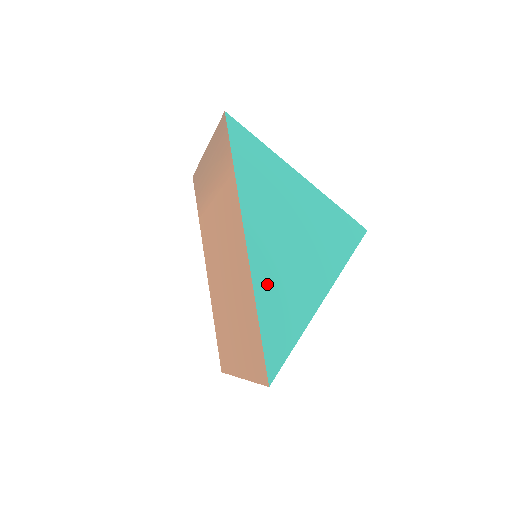
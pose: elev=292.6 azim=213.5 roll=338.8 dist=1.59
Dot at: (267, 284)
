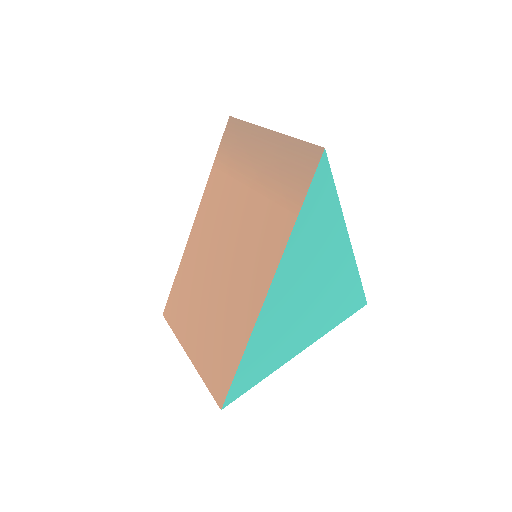
Dot at: (266, 329)
